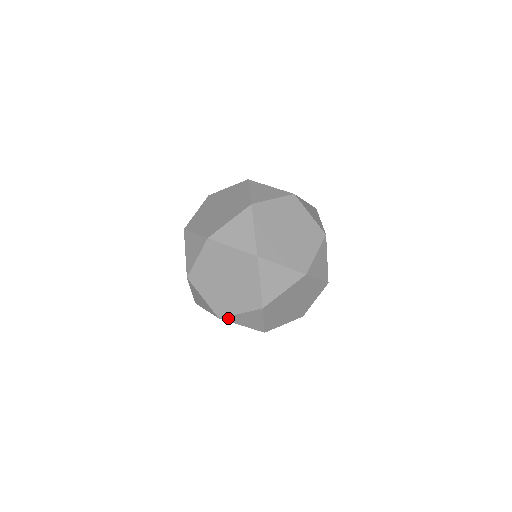
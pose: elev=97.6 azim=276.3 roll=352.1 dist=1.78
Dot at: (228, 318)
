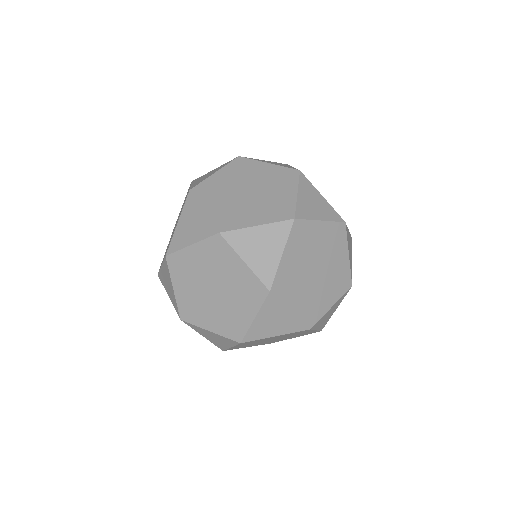
Dot at: occluded
